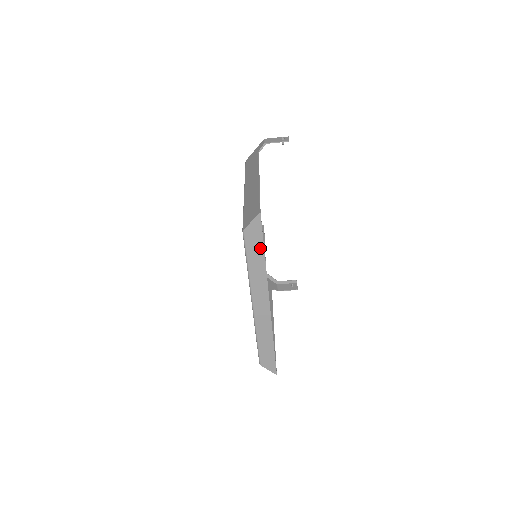
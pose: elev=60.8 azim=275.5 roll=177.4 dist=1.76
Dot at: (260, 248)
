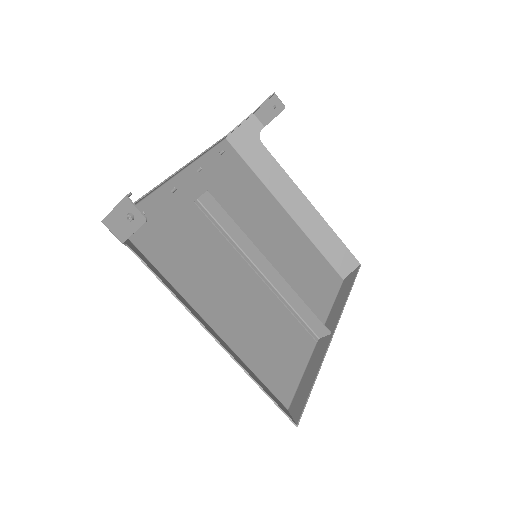
Dot at: (309, 388)
